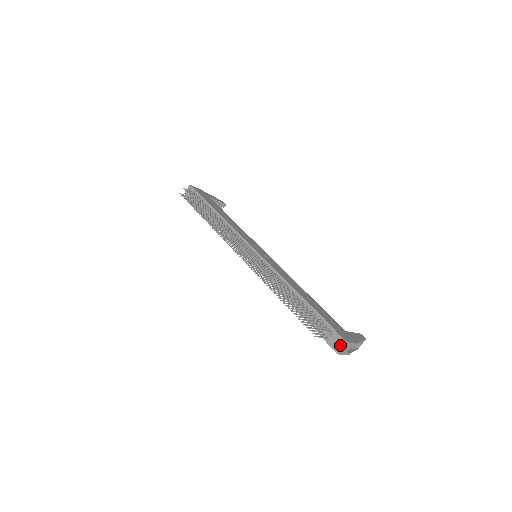
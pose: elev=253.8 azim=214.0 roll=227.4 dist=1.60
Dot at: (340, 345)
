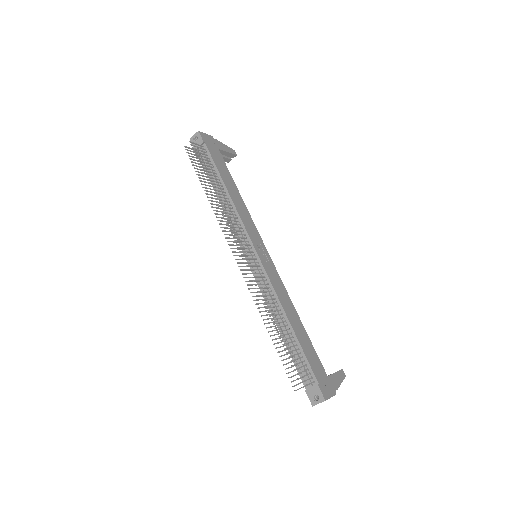
Dot at: occluded
